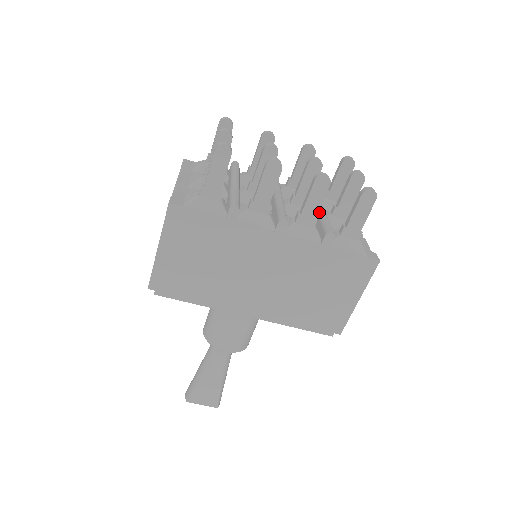
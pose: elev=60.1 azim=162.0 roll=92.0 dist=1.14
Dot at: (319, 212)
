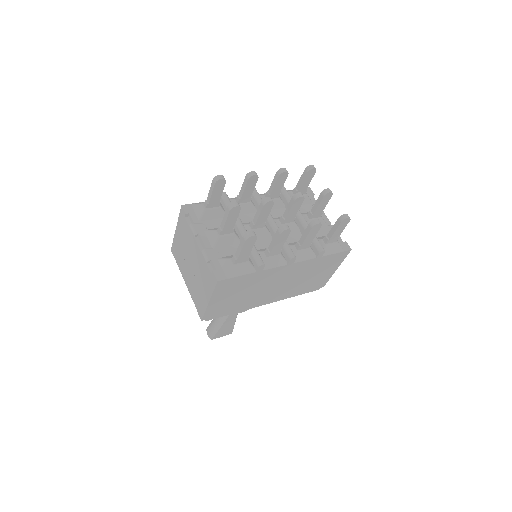
Dot at: (304, 225)
